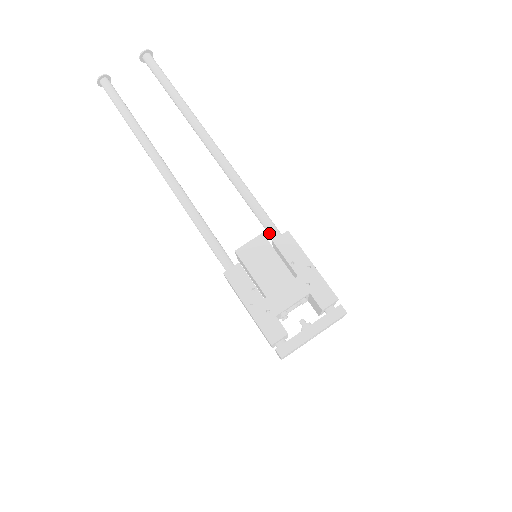
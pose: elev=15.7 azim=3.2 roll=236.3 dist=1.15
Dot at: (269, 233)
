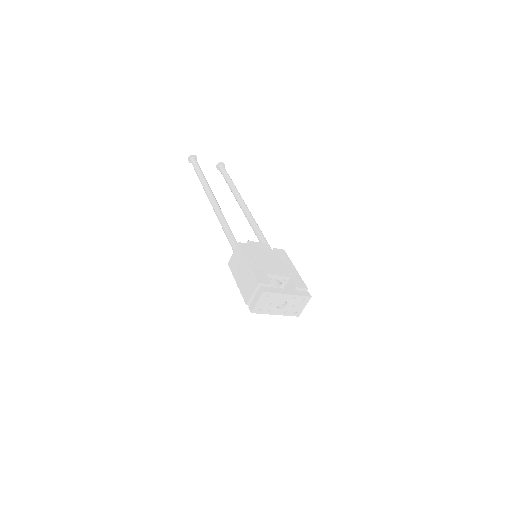
Dot at: occluded
